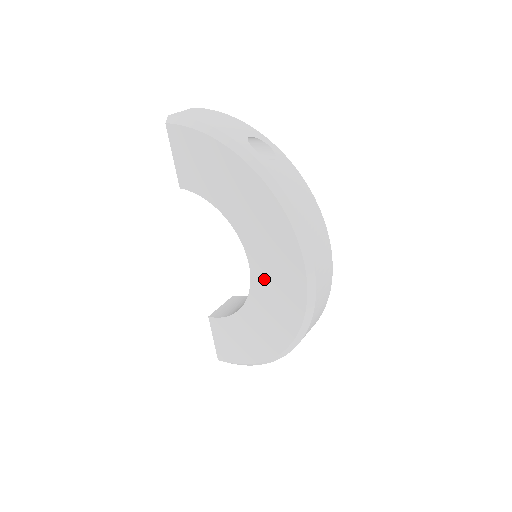
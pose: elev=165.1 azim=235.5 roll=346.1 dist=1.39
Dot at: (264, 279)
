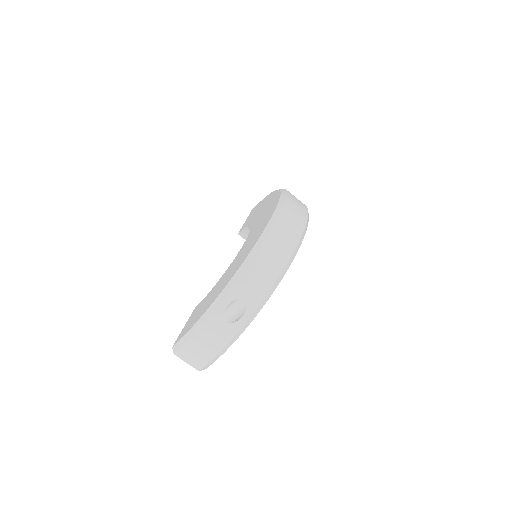
Dot at: (249, 240)
